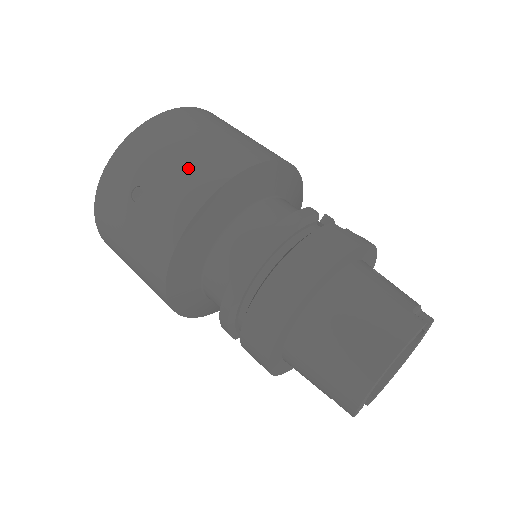
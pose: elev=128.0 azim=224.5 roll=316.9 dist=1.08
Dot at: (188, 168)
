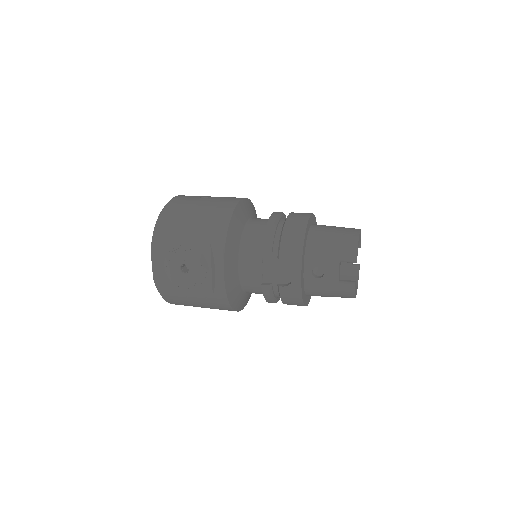
Dot at: occluded
